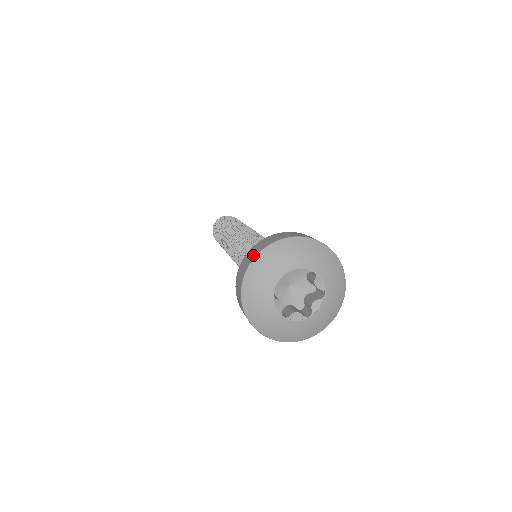
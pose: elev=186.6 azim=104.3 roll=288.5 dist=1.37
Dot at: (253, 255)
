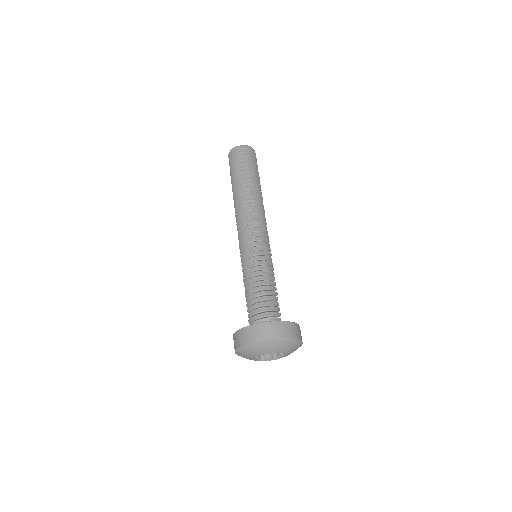
Dot at: (242, 342)
